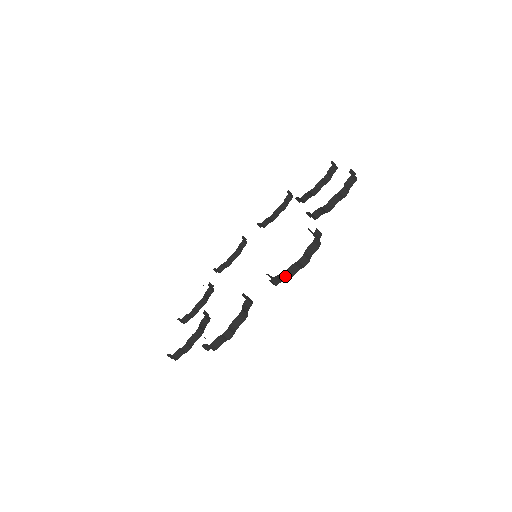
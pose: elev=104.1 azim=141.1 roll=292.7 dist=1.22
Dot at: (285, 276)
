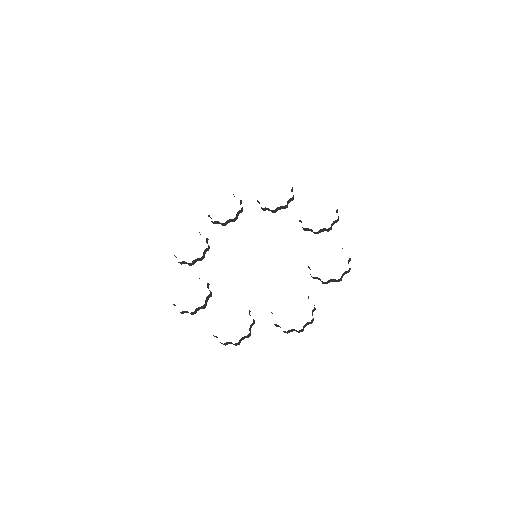
Dot at: (340, 279)
